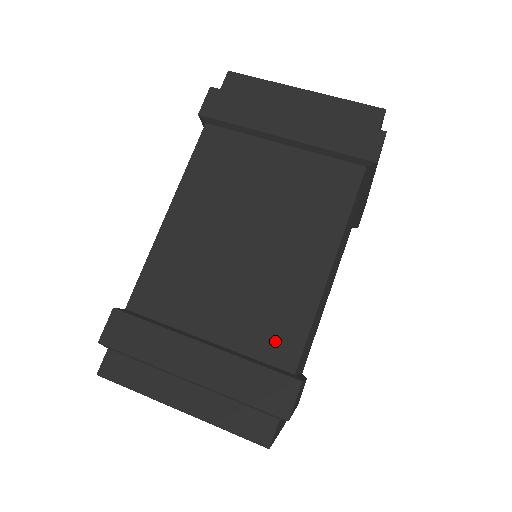
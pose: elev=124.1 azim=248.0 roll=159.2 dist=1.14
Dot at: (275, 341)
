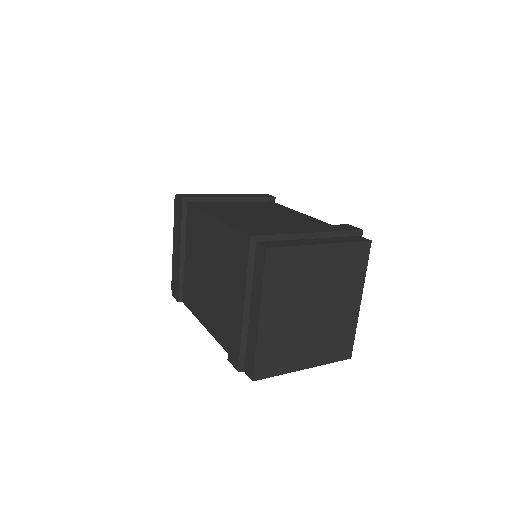
Dot at: occluded
